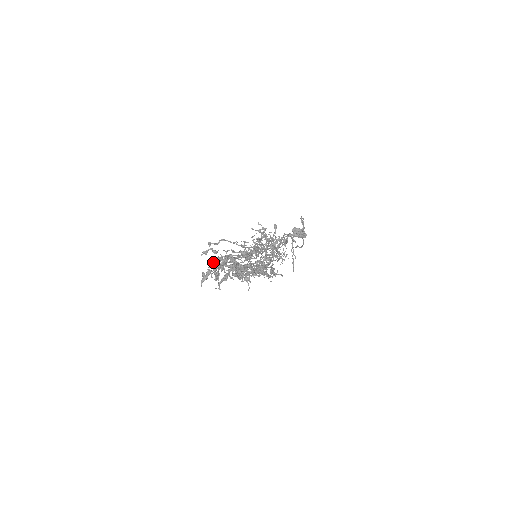
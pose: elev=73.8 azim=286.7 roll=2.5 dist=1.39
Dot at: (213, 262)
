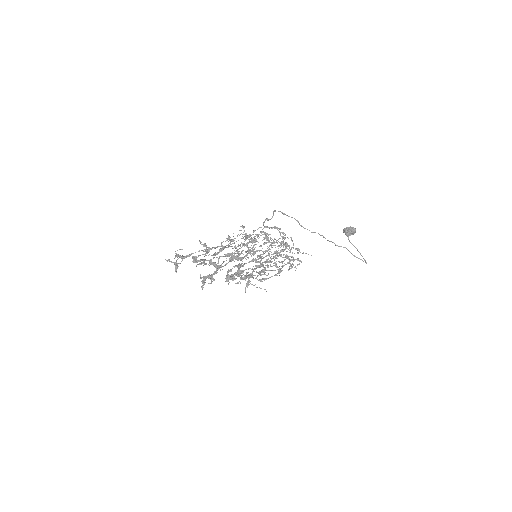
Dot at: (248, 282)
